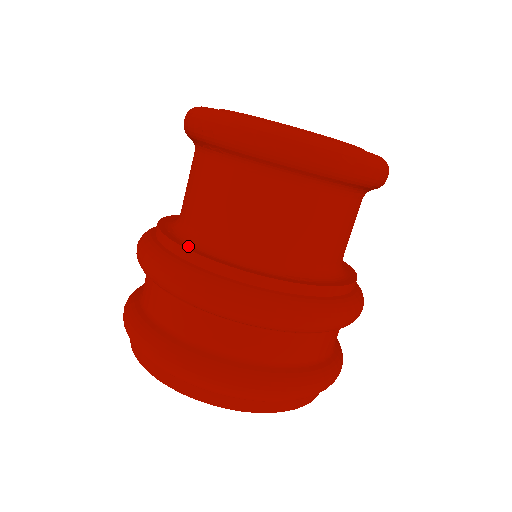
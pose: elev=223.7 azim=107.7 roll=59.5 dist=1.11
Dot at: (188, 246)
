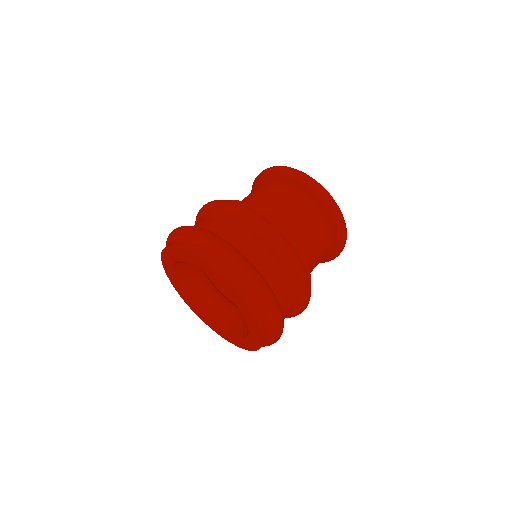
Dot at: occluded
